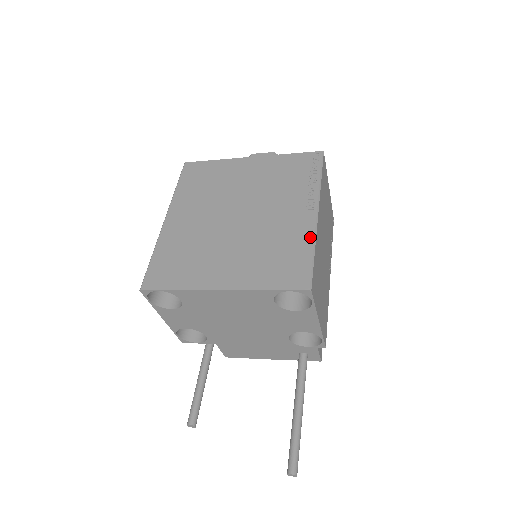
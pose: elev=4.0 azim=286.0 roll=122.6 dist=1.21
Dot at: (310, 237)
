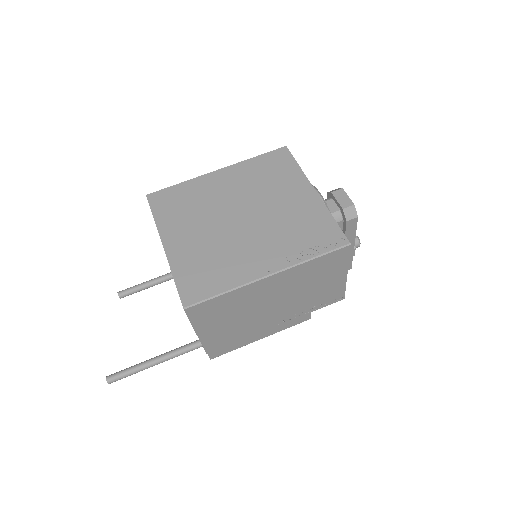
Dot at: (238, 282)
